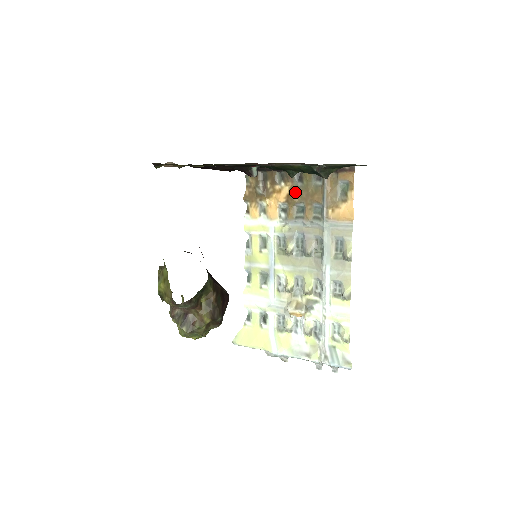
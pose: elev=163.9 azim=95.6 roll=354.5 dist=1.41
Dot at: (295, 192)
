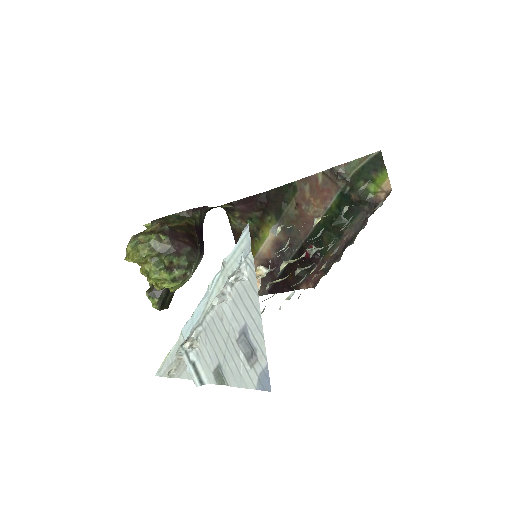
Dot at: occluded
